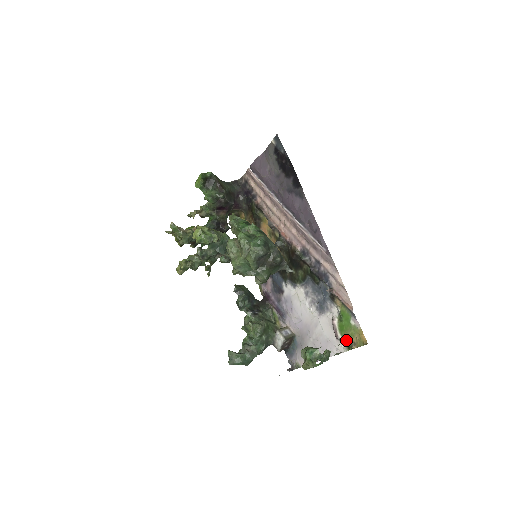
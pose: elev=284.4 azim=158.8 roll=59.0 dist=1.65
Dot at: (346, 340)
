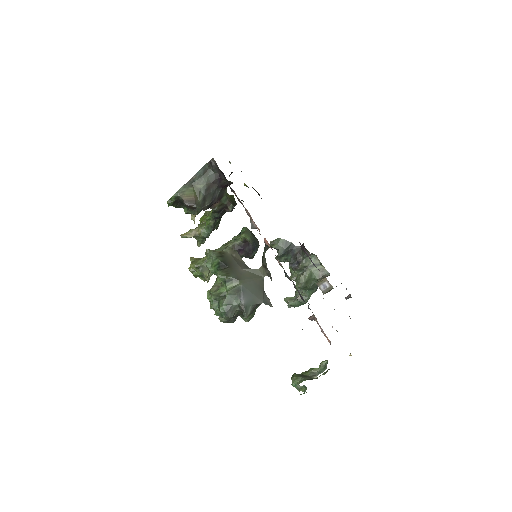
Dot at: (327, 370)
